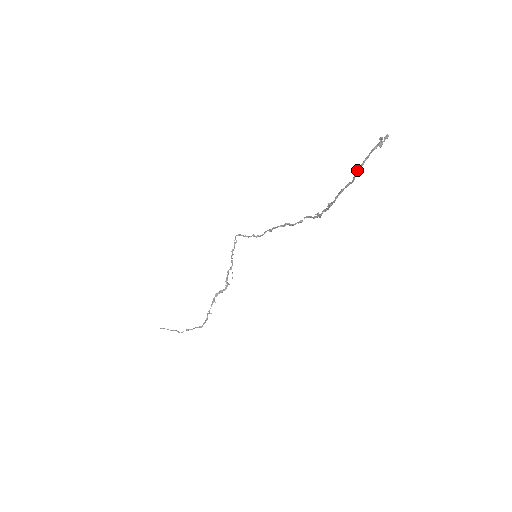
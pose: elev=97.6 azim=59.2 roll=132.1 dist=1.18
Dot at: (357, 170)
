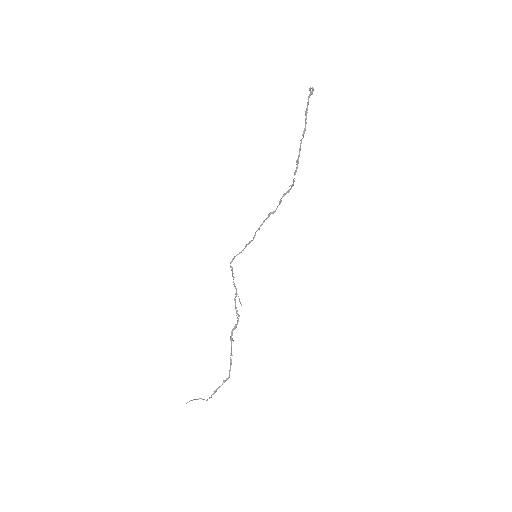
Dot at: (305, 115)
